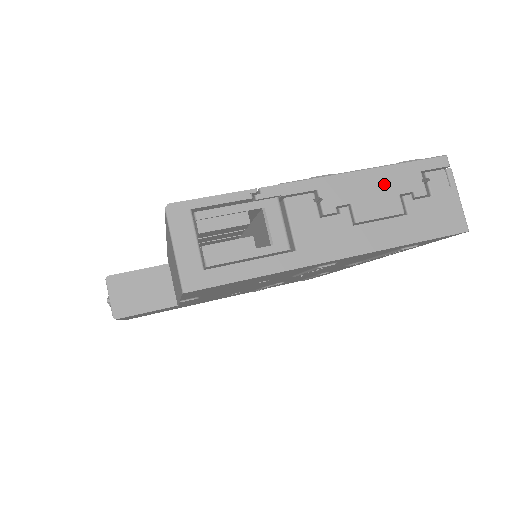
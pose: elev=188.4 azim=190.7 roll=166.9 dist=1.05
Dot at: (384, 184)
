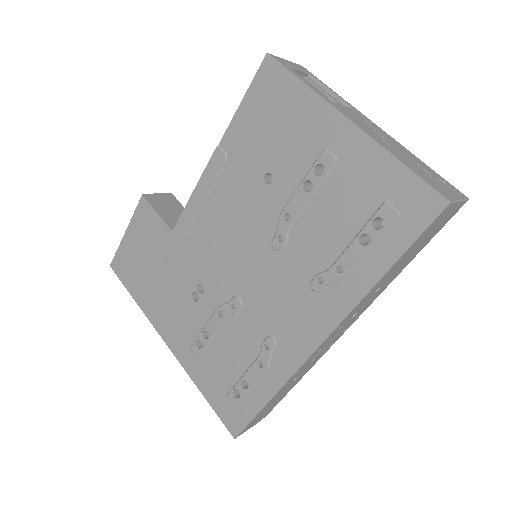
Dot at: (413, 157)
